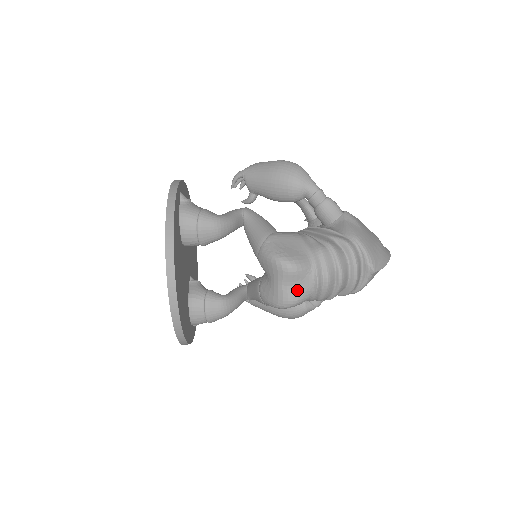
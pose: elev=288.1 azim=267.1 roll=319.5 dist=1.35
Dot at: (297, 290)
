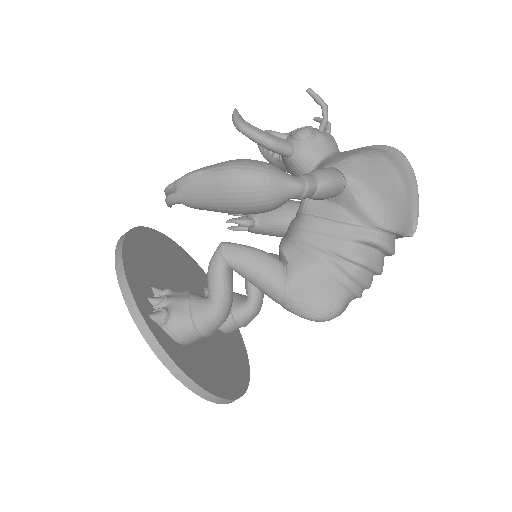
Dot at: occluded
